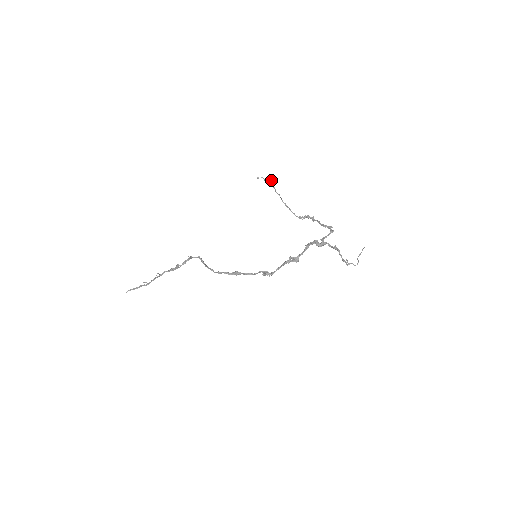
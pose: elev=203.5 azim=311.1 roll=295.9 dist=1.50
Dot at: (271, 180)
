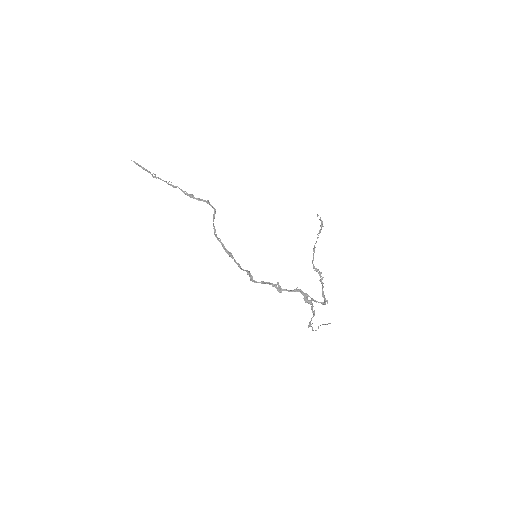
Dot at: occluded
